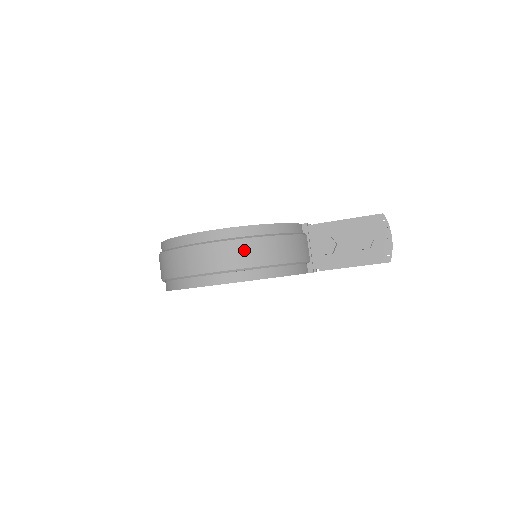
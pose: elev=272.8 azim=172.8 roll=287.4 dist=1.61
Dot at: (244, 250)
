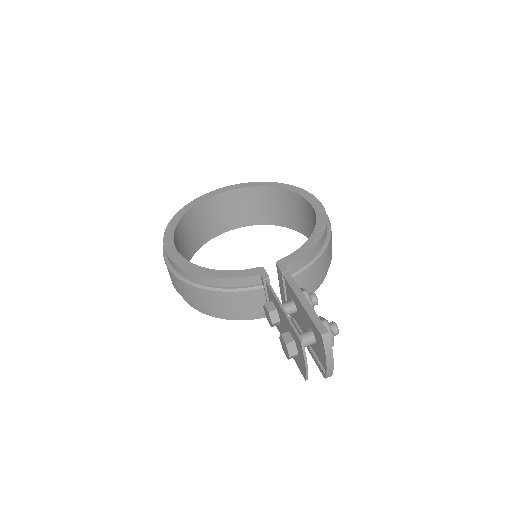
Dot at: (182, 287)
